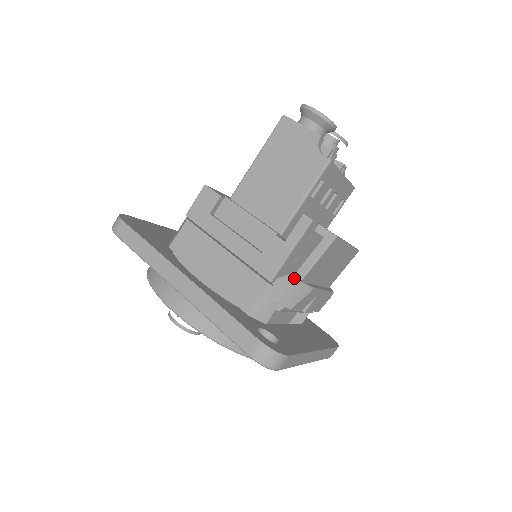
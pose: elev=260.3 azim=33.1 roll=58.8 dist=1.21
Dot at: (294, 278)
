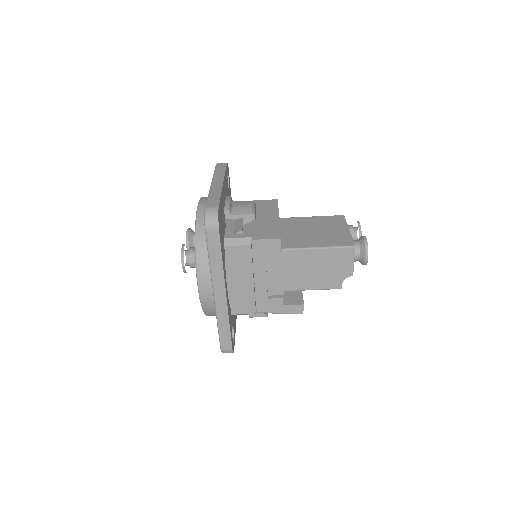
Dot at: occluded
